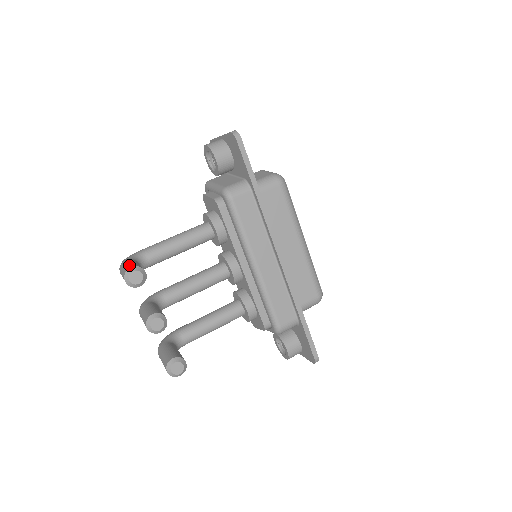
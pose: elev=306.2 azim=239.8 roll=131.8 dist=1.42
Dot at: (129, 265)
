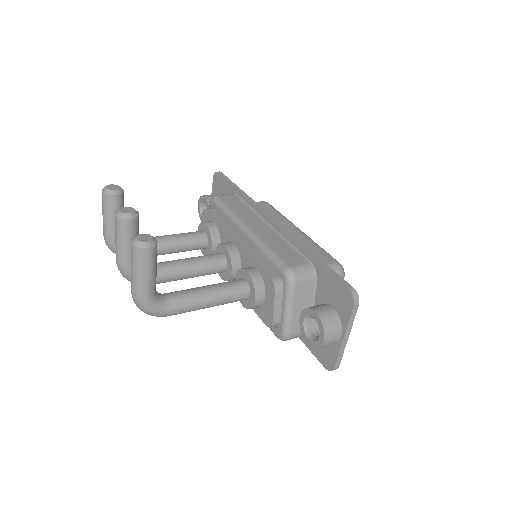
Dot at: occluded
